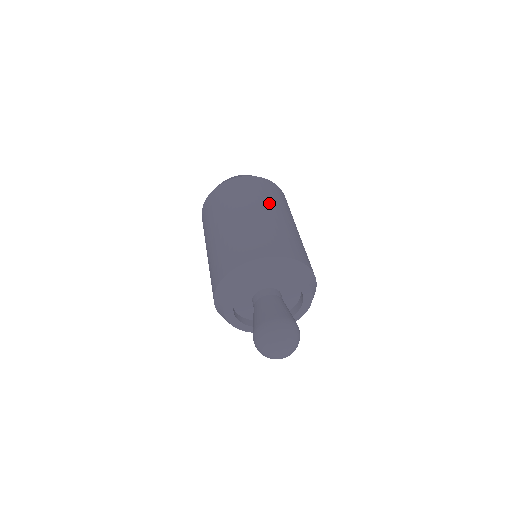
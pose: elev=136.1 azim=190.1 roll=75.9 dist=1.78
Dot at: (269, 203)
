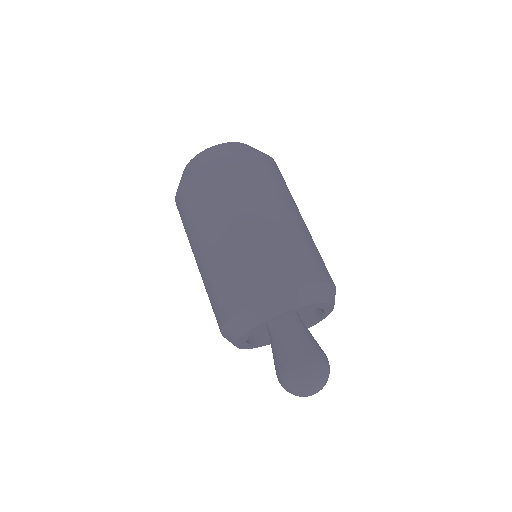
Dot at: (272, 195)
